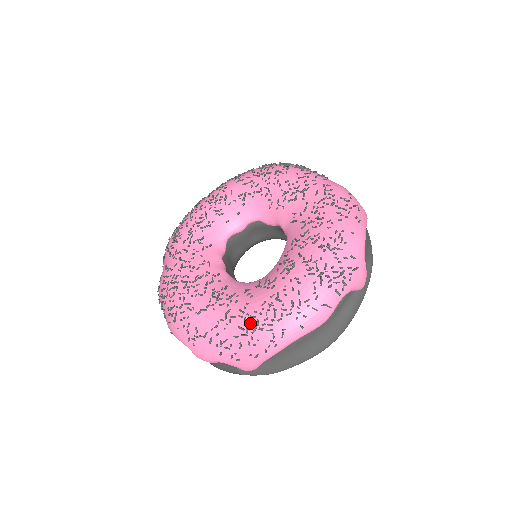
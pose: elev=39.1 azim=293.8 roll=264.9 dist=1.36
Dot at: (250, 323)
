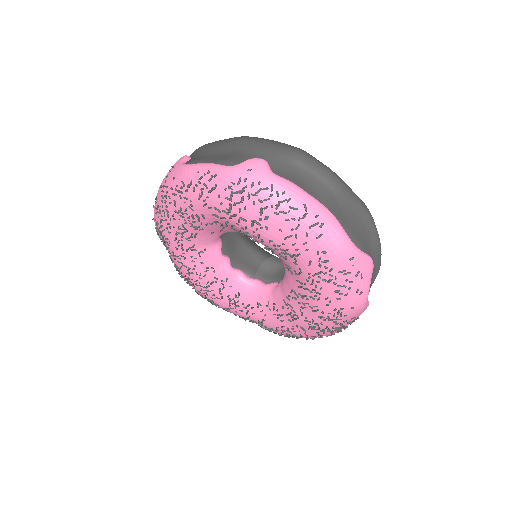
Dot at: (270, 330)
